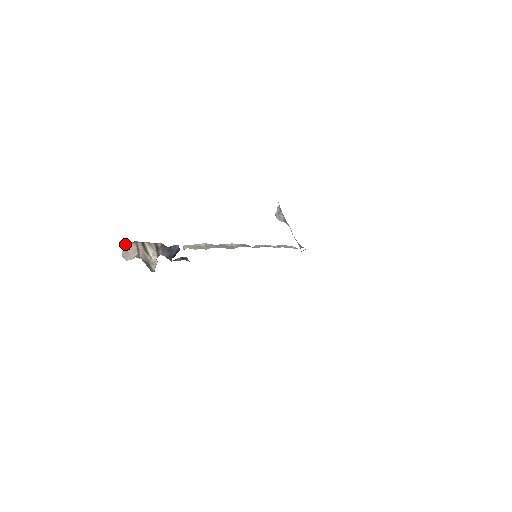
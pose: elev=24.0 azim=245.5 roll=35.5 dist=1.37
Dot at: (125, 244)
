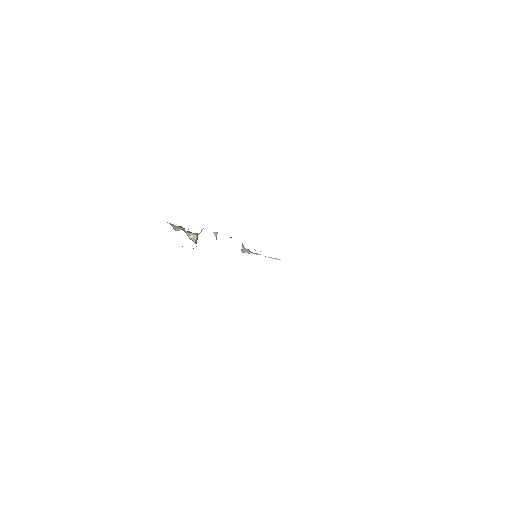
Dot at: occluded
